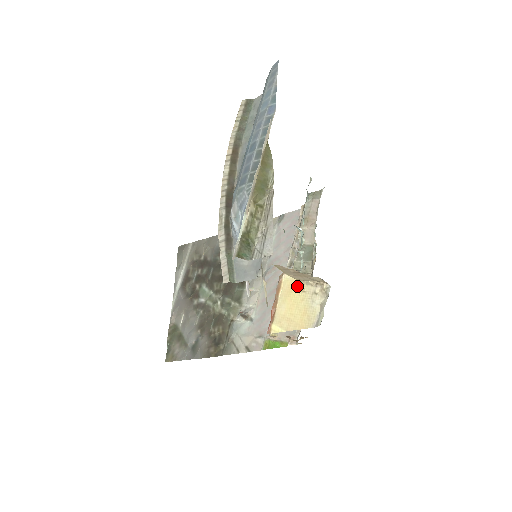
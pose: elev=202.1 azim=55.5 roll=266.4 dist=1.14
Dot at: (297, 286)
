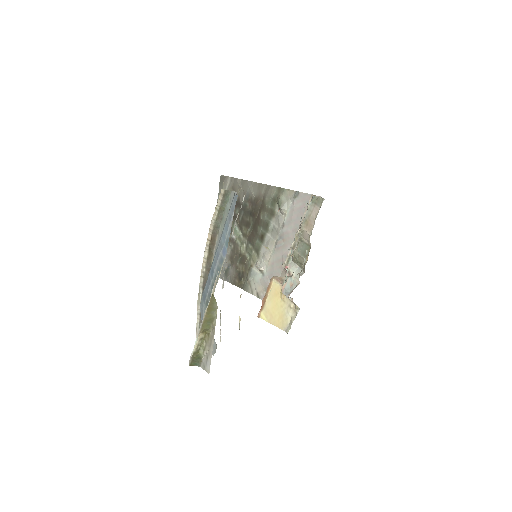
Dot at: (280, 294)
